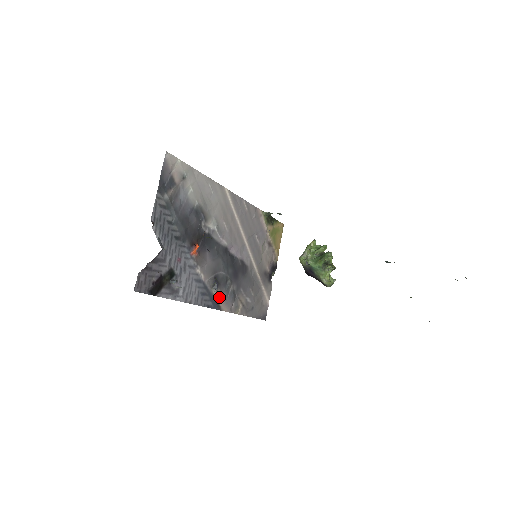
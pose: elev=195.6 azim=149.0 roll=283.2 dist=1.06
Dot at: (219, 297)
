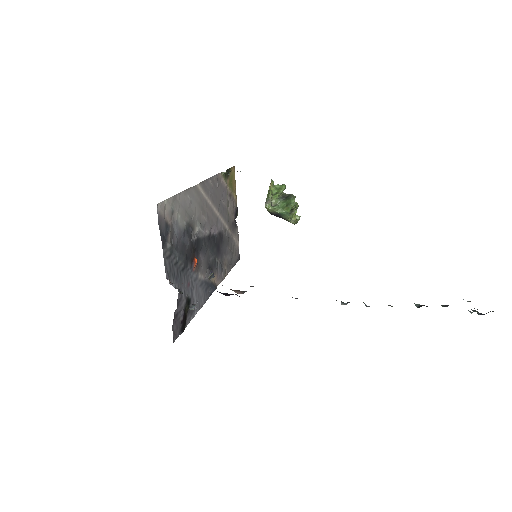
Dot at: (214, 279)
